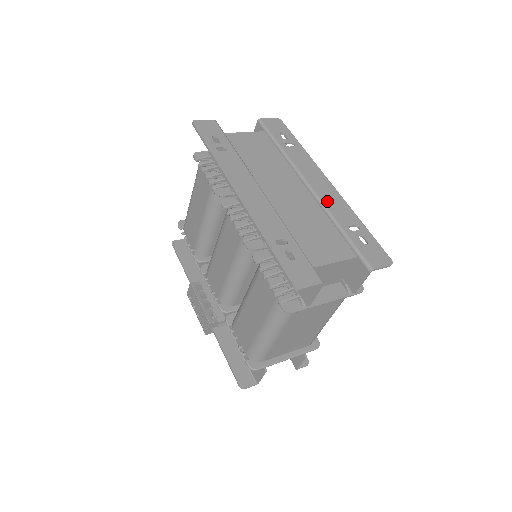
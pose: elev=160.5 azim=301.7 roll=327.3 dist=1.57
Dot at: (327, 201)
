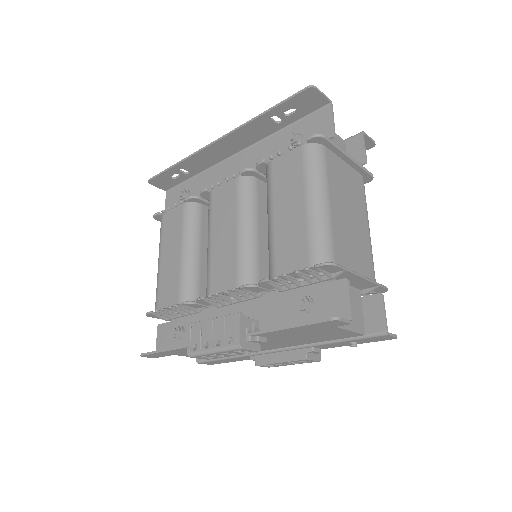
Dot at: occluded
